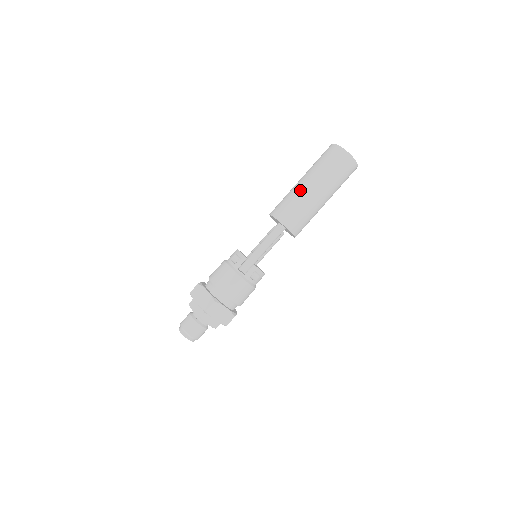
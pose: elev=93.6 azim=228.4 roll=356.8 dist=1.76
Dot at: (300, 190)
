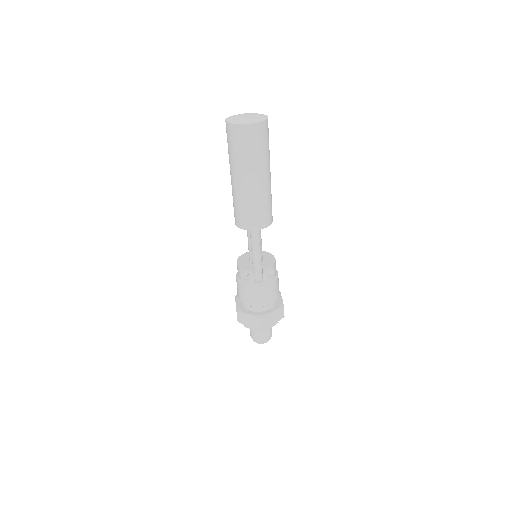
Dot at: (242, 192)
